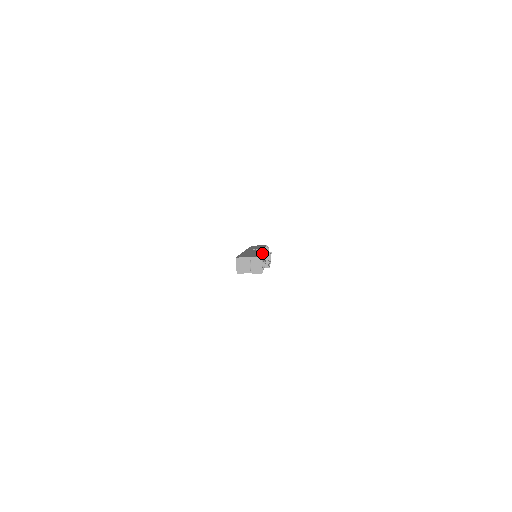
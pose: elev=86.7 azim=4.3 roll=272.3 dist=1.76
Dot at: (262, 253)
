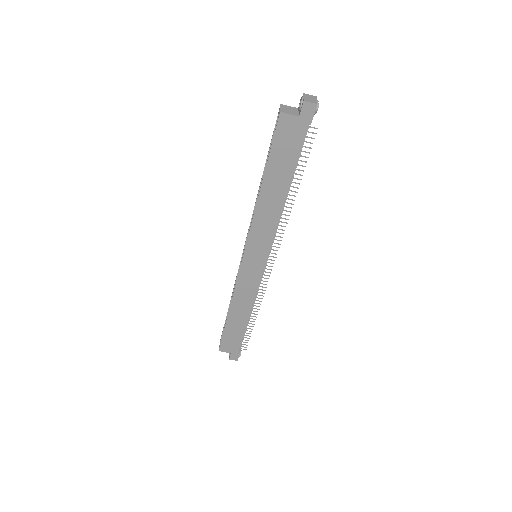
Dot at: occluded
